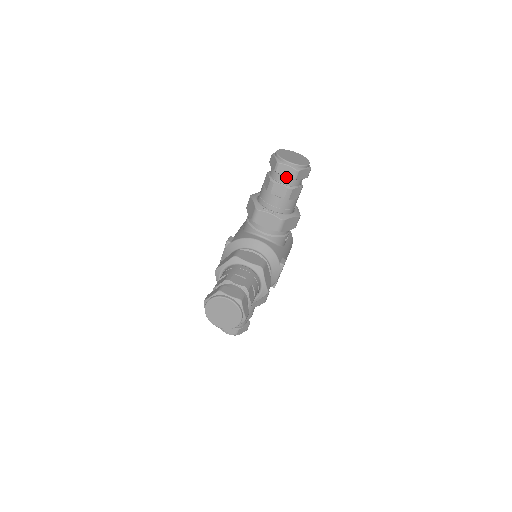
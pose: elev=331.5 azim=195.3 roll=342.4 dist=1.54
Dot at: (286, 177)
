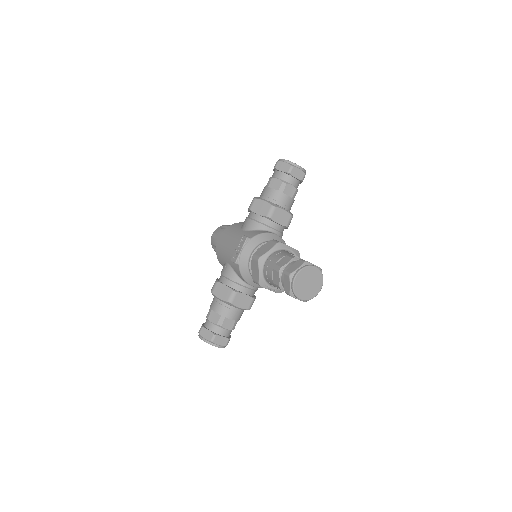
Dot at: (295, 179)
